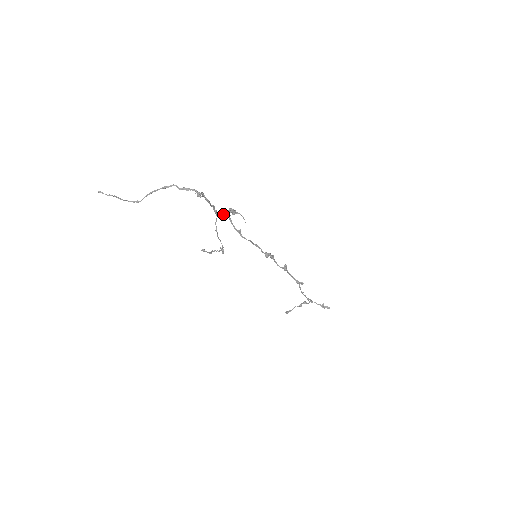
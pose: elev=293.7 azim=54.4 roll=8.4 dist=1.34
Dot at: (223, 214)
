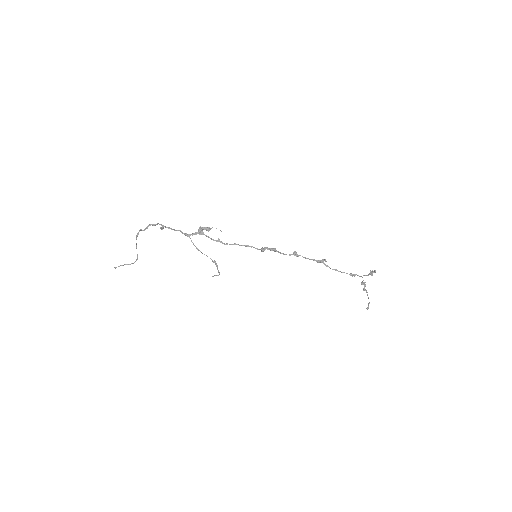
Dot at: (195, 234)
